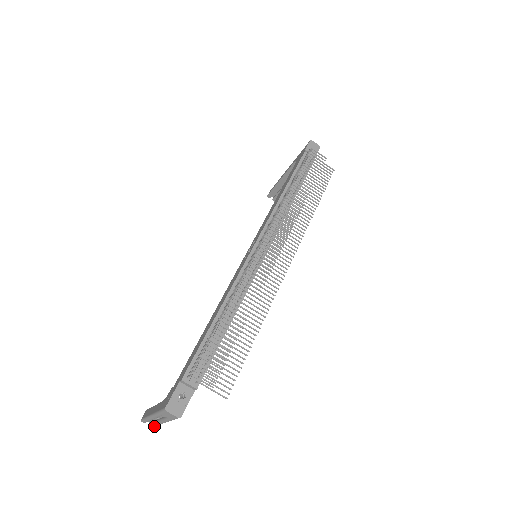
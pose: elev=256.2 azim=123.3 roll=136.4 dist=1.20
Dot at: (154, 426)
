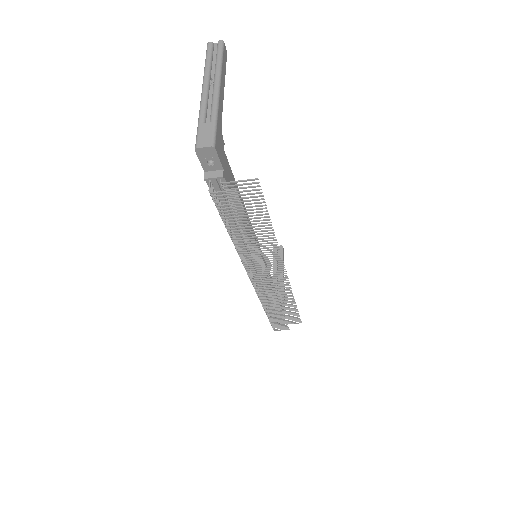
Dot at: occluded
